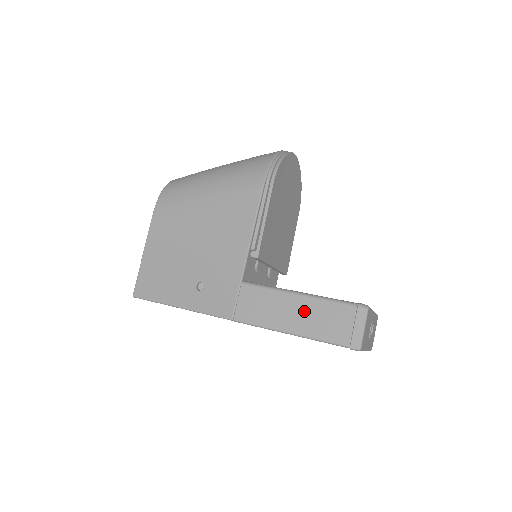
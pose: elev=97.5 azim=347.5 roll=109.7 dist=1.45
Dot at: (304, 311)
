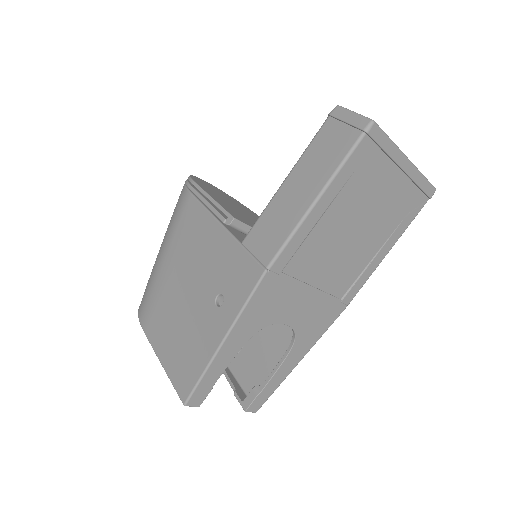
Dot at: (303, 177)
